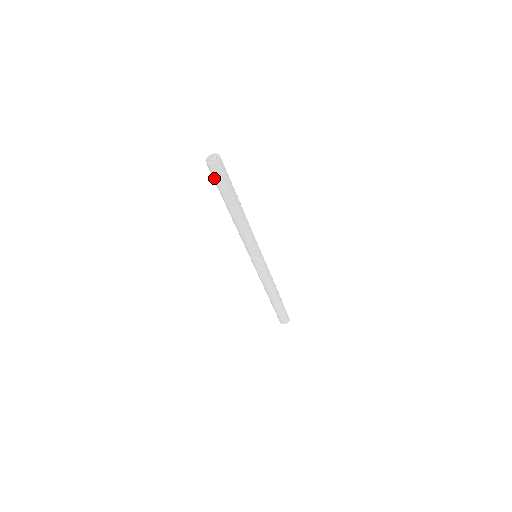
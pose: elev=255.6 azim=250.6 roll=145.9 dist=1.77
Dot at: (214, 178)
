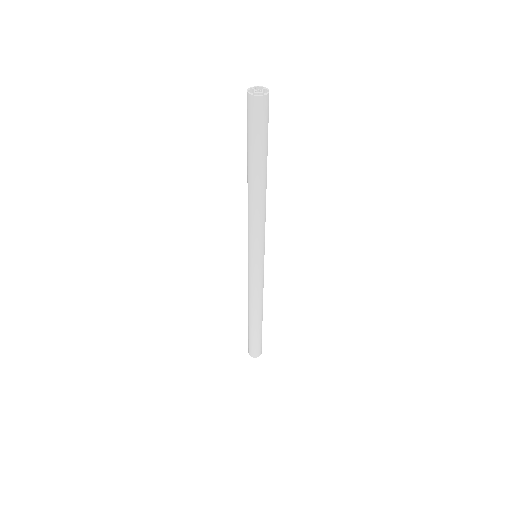
Dot at: (249, 120)
